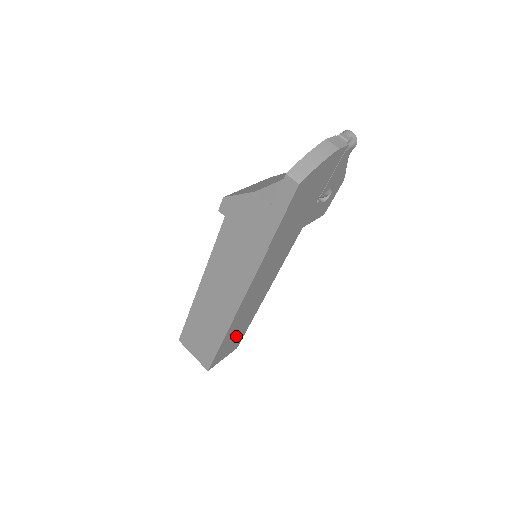
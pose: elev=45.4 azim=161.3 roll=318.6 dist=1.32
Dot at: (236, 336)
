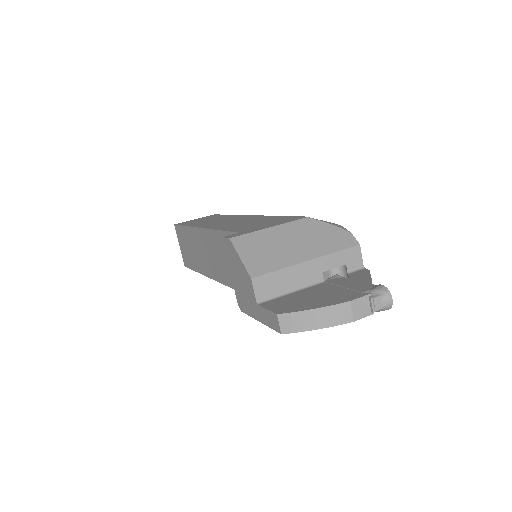
Dot at: occluded
